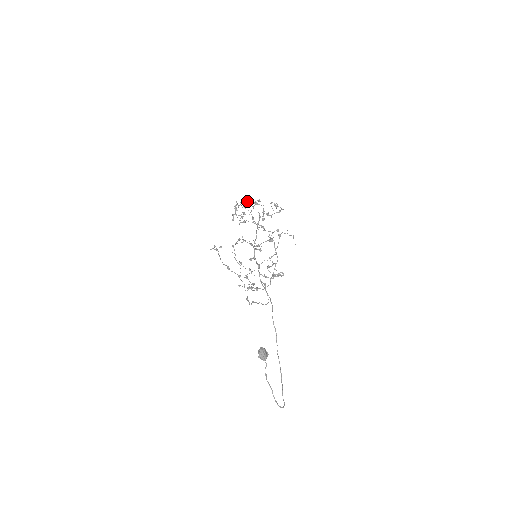
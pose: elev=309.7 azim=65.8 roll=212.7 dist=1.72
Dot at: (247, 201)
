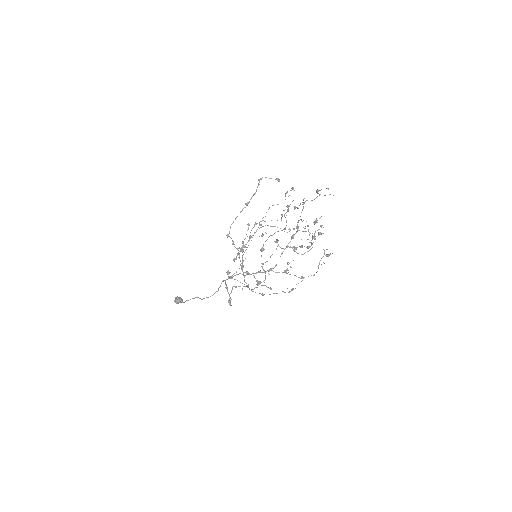
Dot at: (288, 243)
